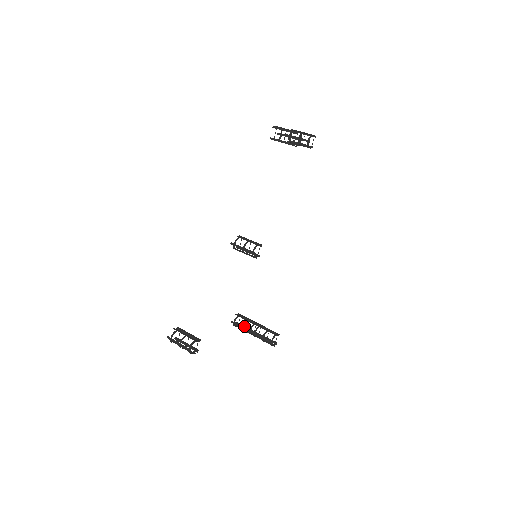
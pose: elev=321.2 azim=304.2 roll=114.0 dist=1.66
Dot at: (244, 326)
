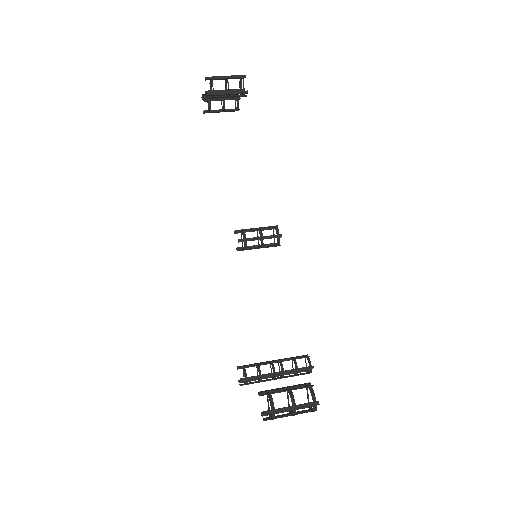
Dot at: occluded
